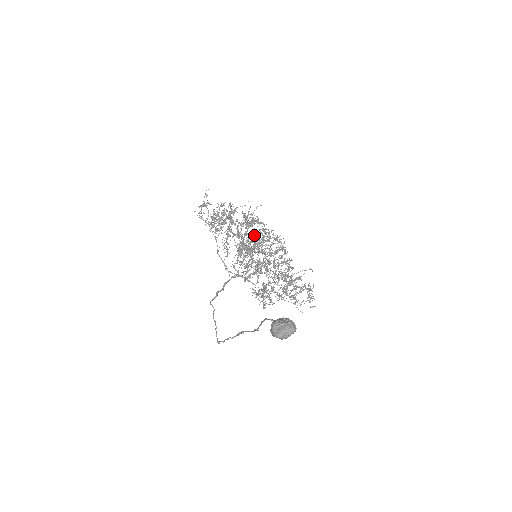
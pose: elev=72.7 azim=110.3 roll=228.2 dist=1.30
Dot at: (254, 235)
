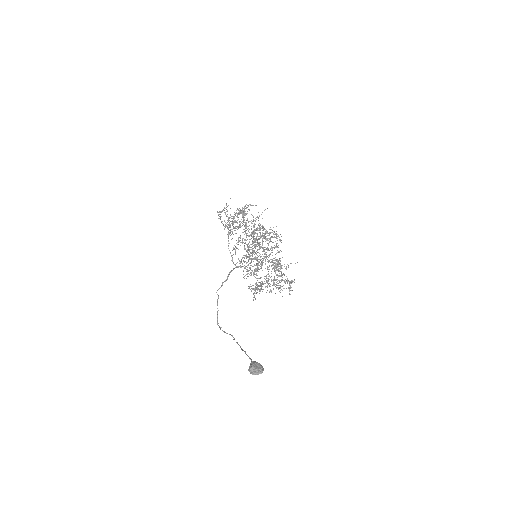
Dot at: occluded
